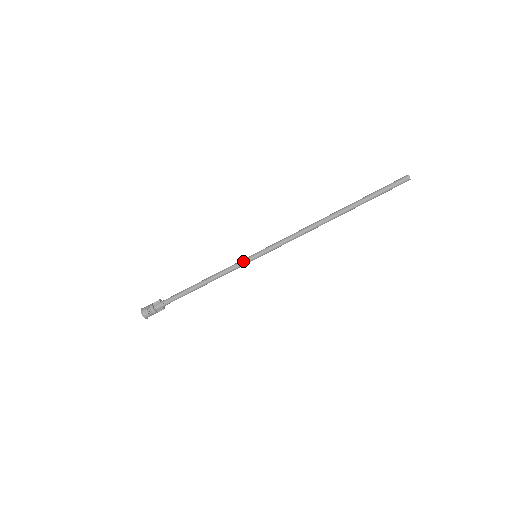
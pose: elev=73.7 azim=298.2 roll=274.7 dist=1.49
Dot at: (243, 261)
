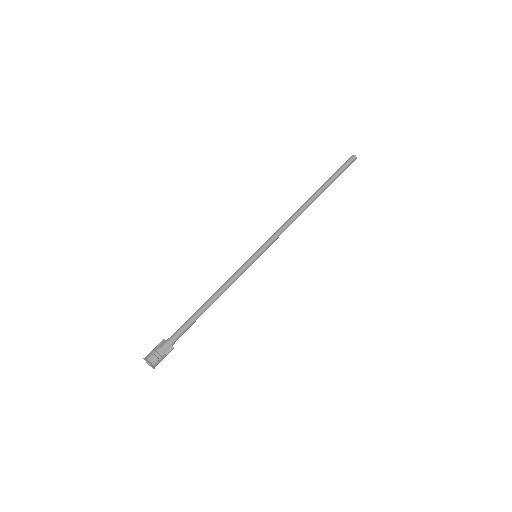
Dot at: (245, 263)
